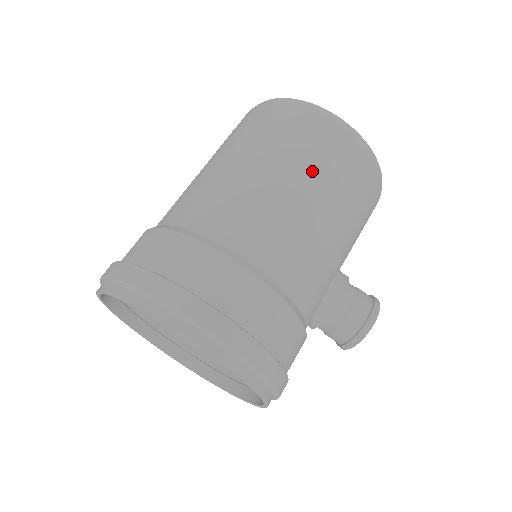
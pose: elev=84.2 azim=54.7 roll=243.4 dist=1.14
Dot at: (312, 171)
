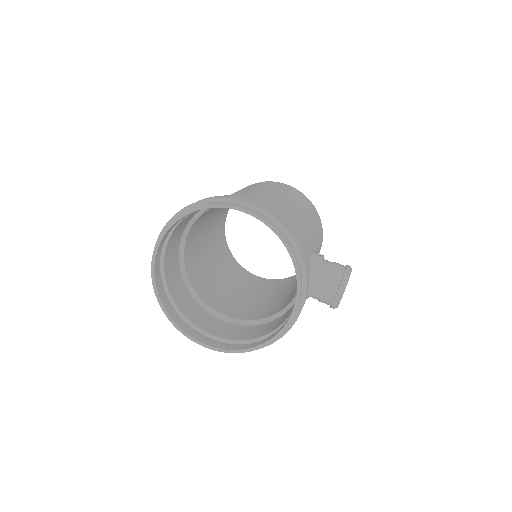
Dot at: (280, 190)
